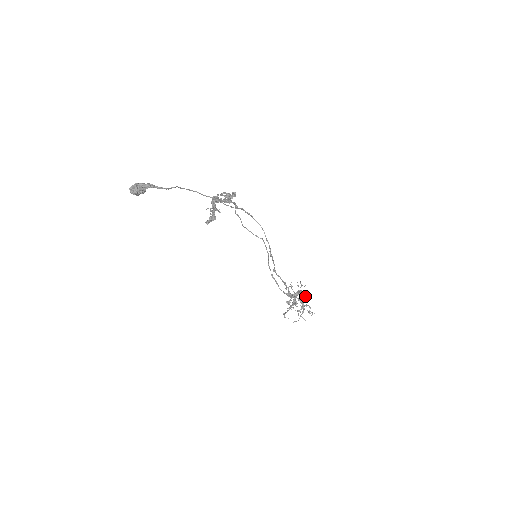
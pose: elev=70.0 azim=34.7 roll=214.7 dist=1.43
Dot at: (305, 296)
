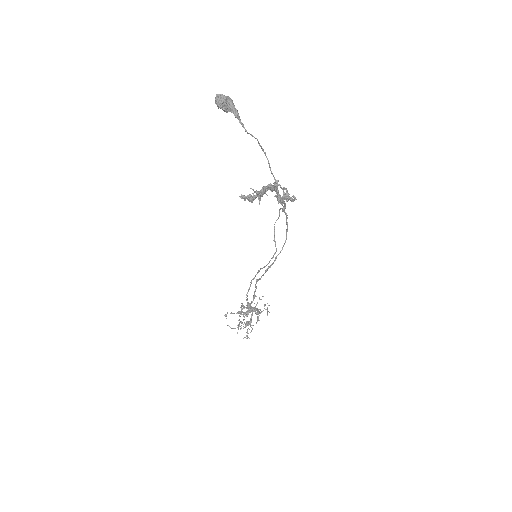
Dot at: occluded
